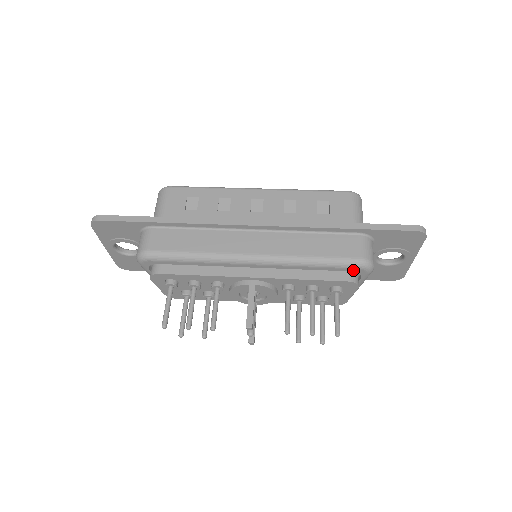
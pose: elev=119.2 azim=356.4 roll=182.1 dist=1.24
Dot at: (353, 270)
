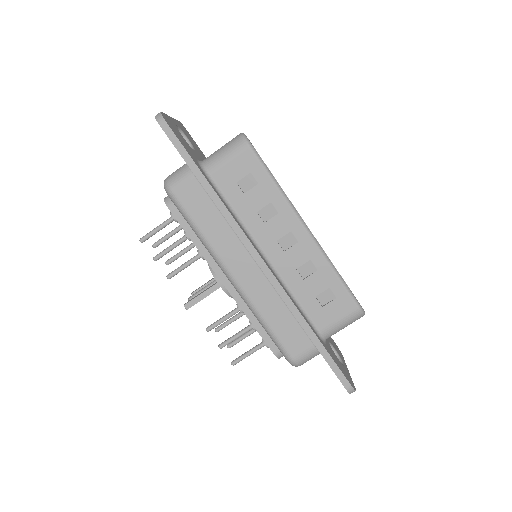
Dot at: occluded
